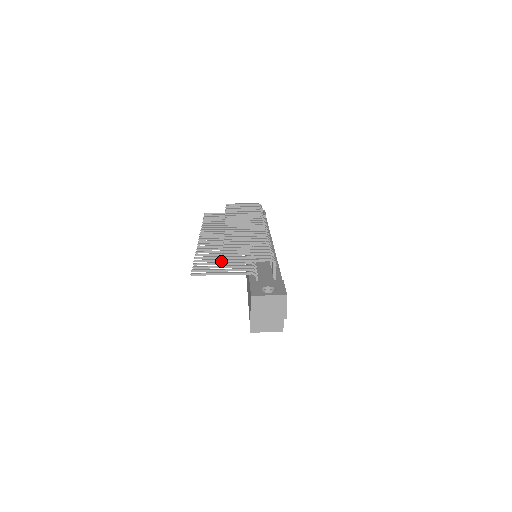
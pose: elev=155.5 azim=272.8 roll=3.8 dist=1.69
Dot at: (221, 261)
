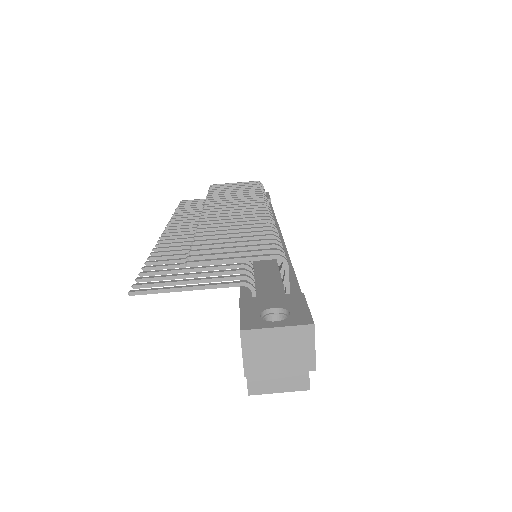
Dot at: (190, 266)
